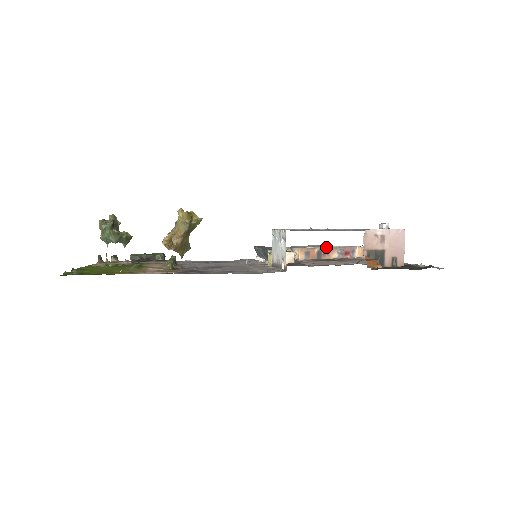
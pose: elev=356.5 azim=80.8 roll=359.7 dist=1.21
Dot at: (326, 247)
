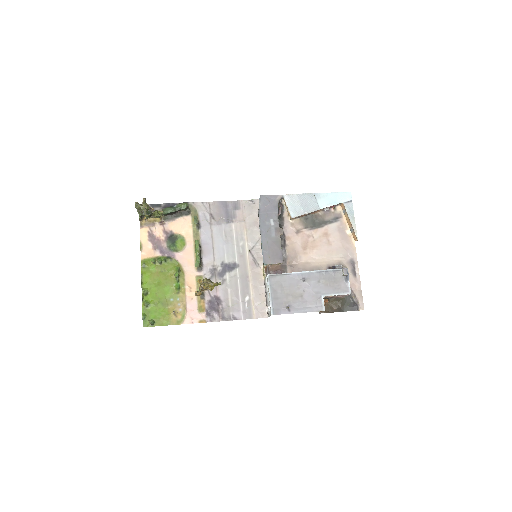
Dot at: (315, 211)
